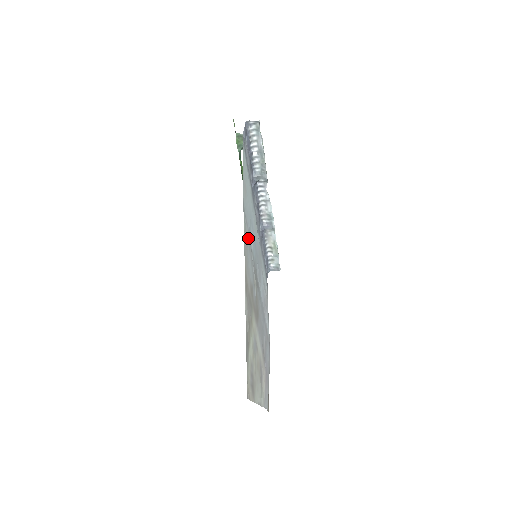
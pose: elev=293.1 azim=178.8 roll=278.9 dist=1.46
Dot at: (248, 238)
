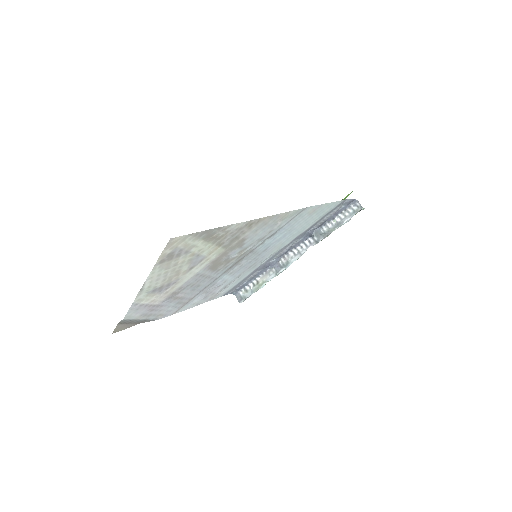
Dot at: (279, 226)
